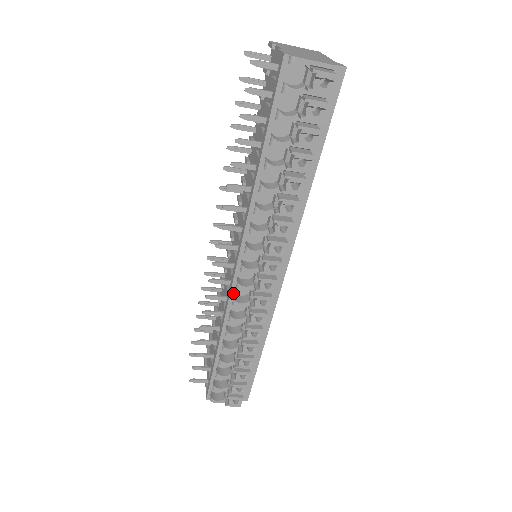
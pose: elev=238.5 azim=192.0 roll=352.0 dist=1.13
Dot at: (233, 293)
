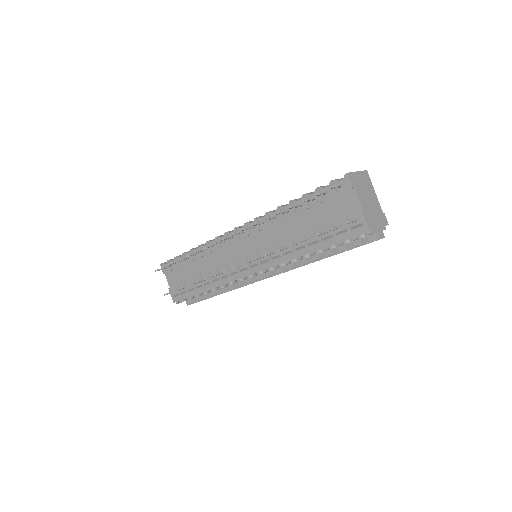
Dot at: occluded
